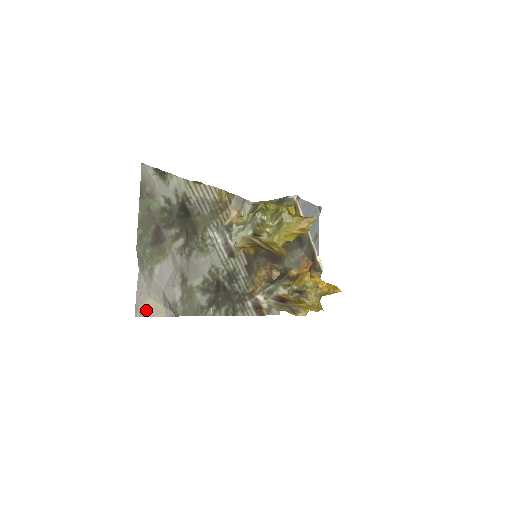
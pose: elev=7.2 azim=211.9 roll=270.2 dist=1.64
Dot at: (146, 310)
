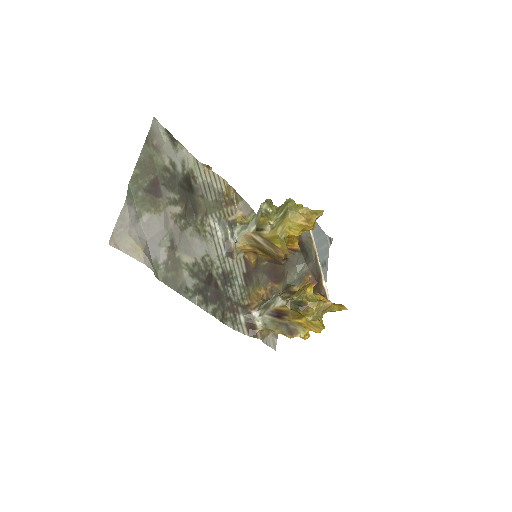
Dot at: (122, 245)
